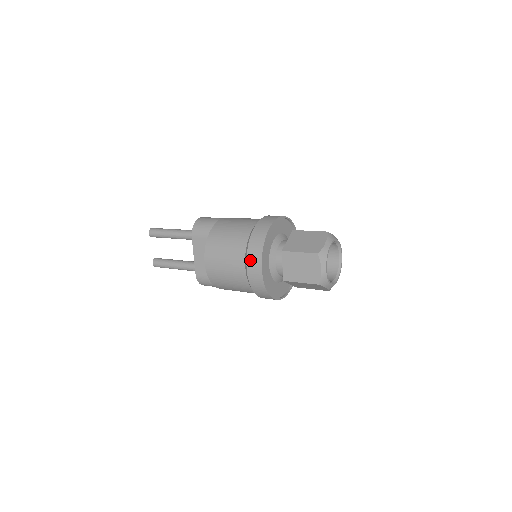
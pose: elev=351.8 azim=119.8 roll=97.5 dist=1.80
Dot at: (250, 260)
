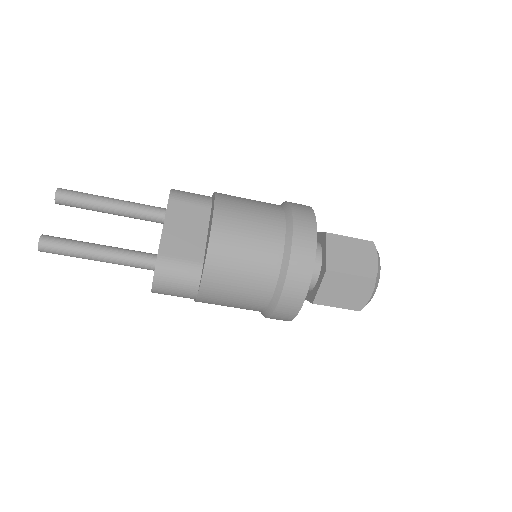
Dot at: (299, 221)
